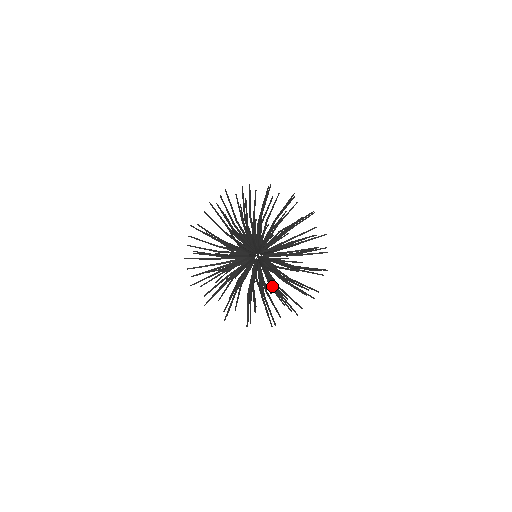
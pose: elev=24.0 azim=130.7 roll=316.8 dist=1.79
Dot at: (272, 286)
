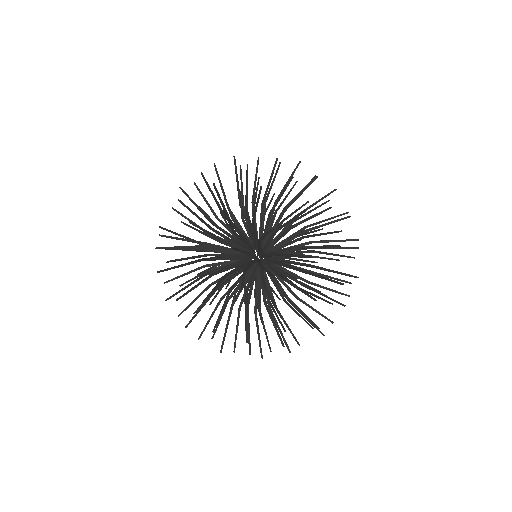
Dot at: (240, 304)
